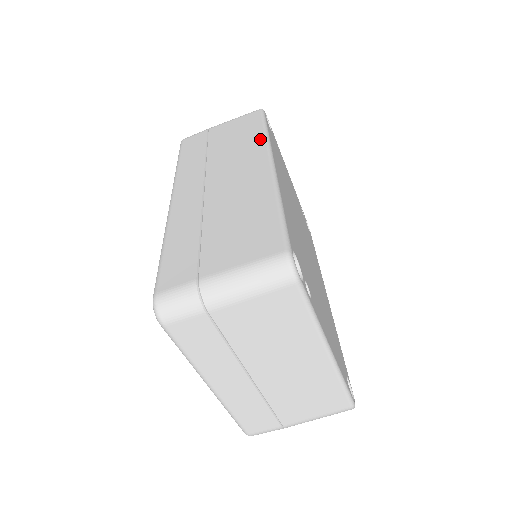
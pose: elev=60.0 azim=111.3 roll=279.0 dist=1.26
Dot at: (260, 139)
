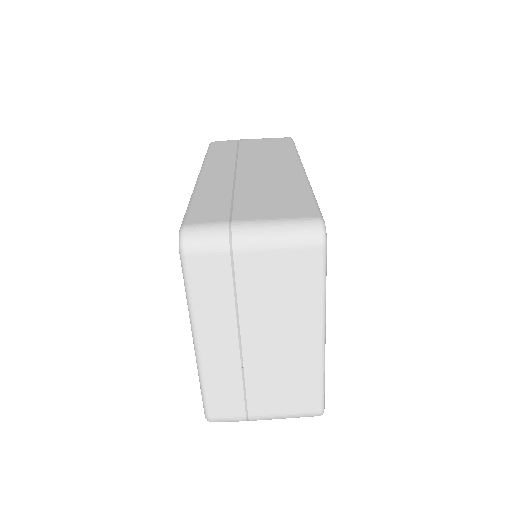
Dot at: (291, 153)
